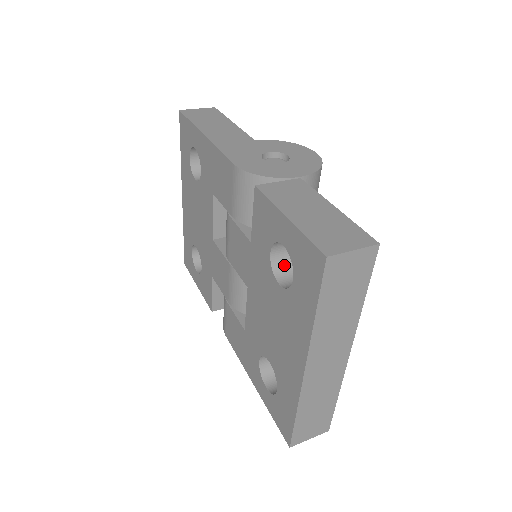
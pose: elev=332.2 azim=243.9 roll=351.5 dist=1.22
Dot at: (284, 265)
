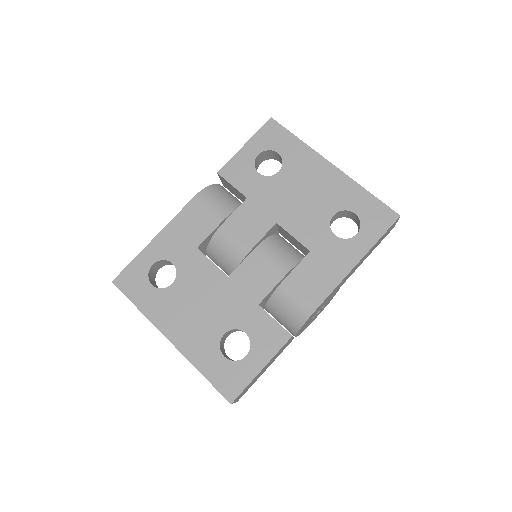
Dot at: occluded
